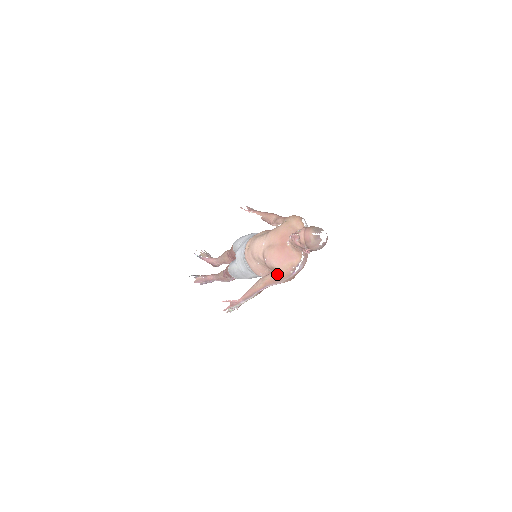
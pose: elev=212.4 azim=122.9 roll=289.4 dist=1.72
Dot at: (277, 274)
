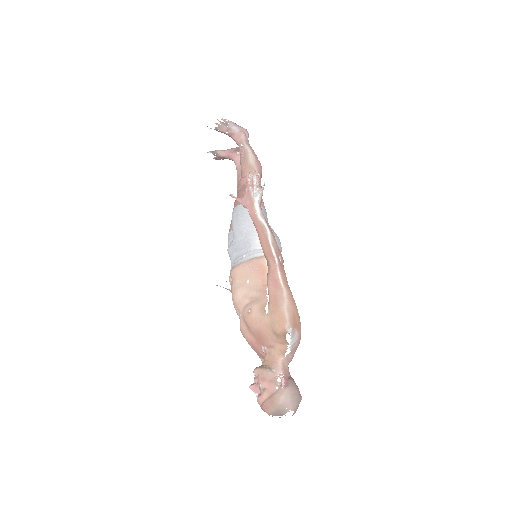
Dot at: occluded
